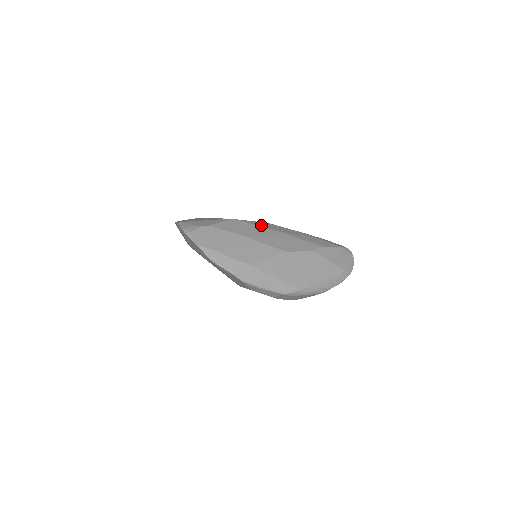
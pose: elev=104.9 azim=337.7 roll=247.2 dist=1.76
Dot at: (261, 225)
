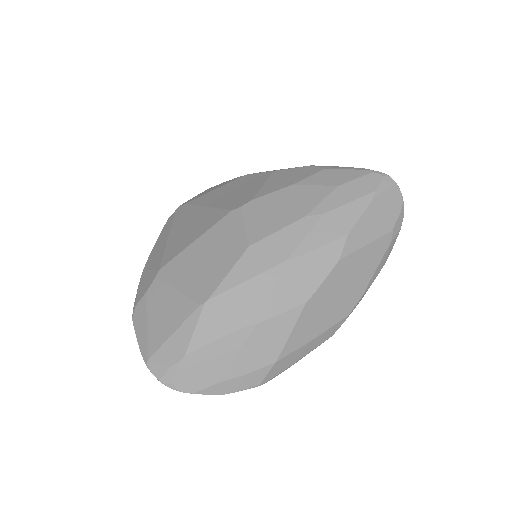
Dot at: (245, 274)
